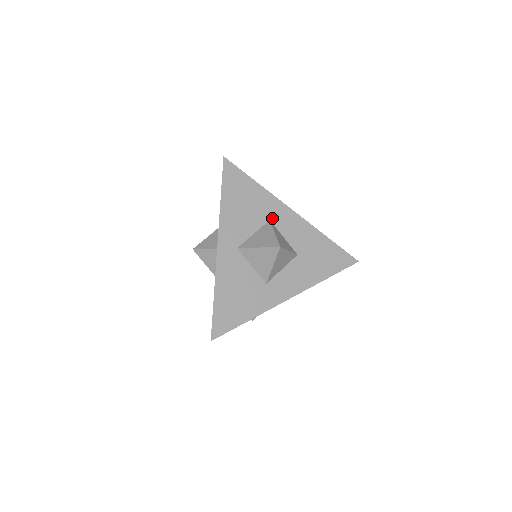
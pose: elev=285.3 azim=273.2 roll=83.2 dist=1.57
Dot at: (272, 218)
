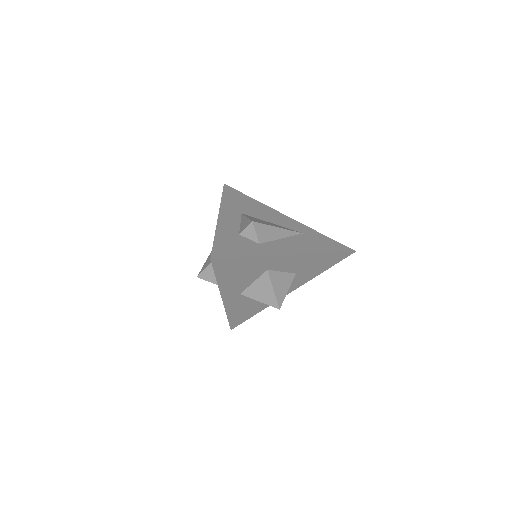
Dot at: (270, 268)
